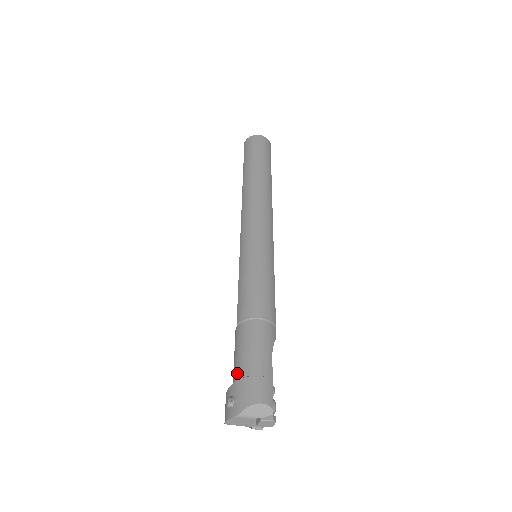
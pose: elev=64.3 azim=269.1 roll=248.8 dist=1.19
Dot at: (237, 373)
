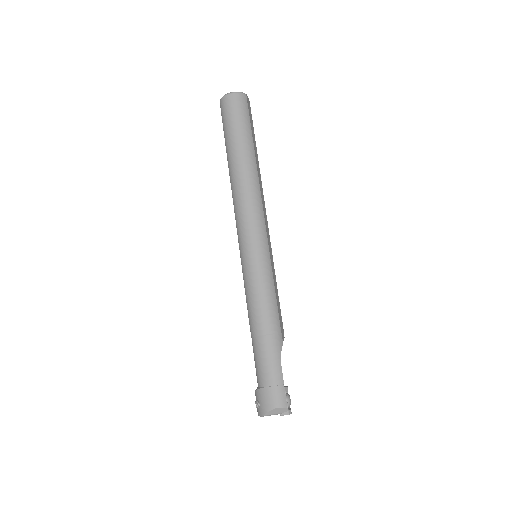
Dot at: (258, 381)
